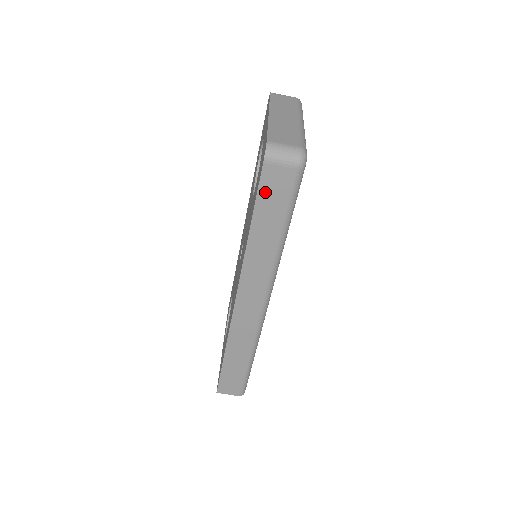
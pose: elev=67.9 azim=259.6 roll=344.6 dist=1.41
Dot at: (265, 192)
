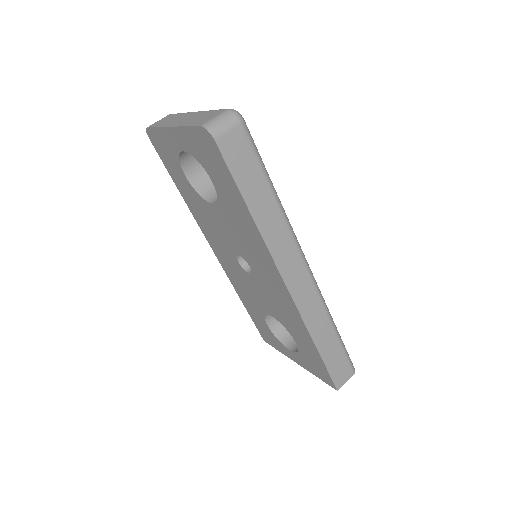
Dot at: (235, 166)
